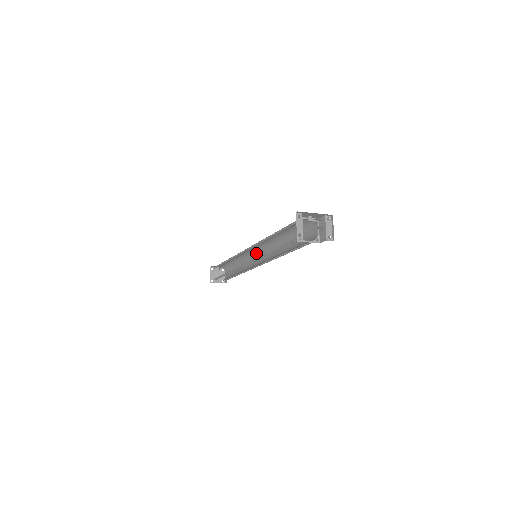
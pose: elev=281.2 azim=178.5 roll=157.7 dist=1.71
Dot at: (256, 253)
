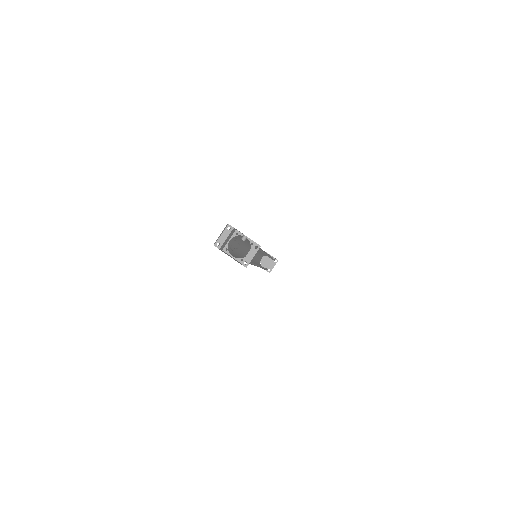
Dot at: (266, 255)
